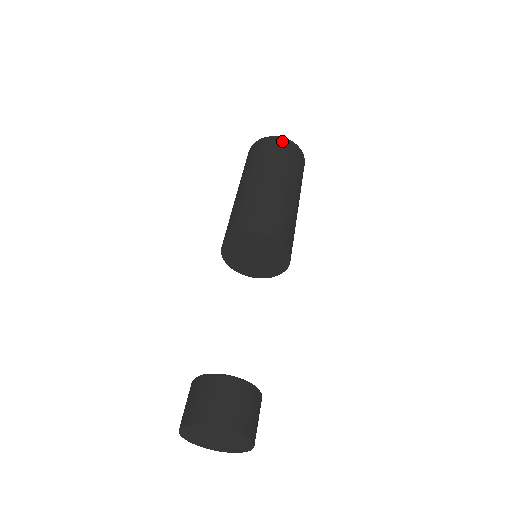
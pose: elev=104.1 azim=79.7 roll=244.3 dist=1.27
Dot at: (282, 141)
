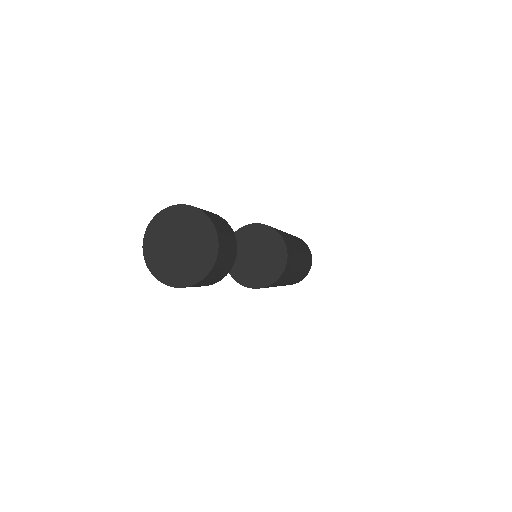
Dot at: occluded
